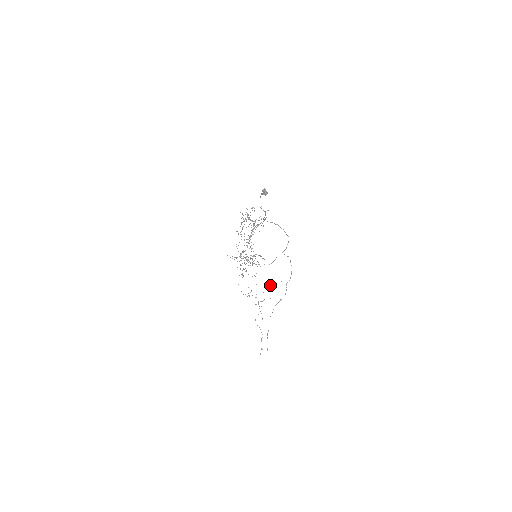
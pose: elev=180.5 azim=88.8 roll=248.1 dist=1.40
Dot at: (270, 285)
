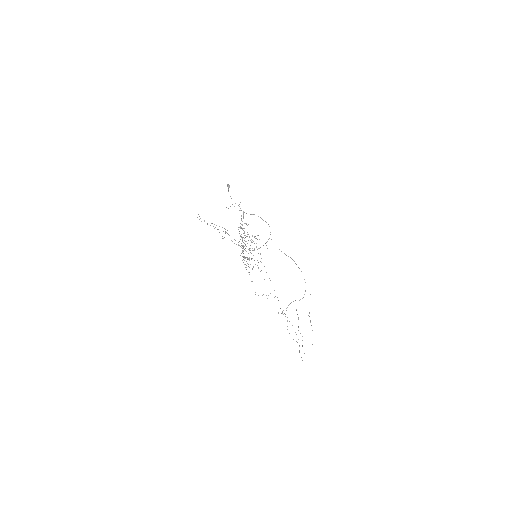
Dot at: (309, 316)
